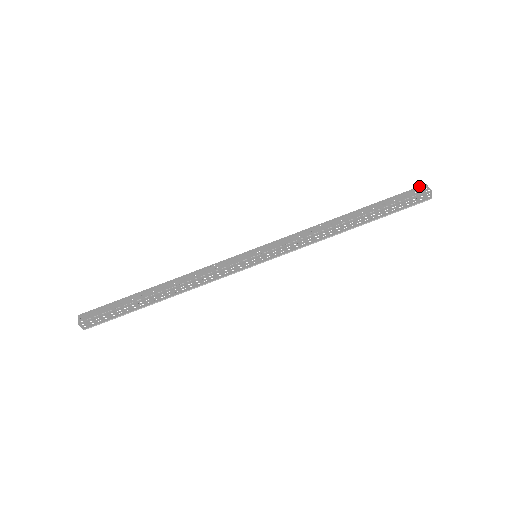
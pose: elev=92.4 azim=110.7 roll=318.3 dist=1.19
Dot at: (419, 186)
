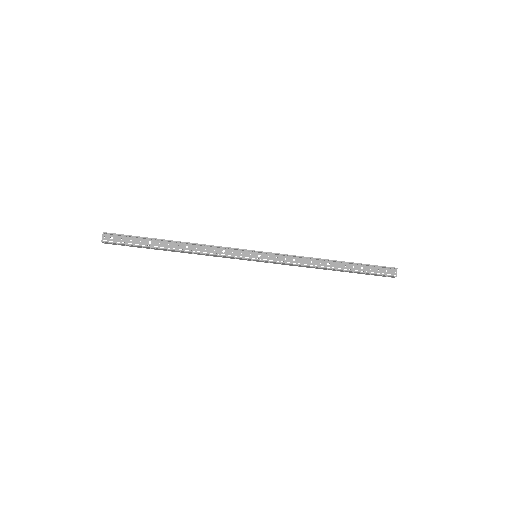
Dot at: (392, 267)
